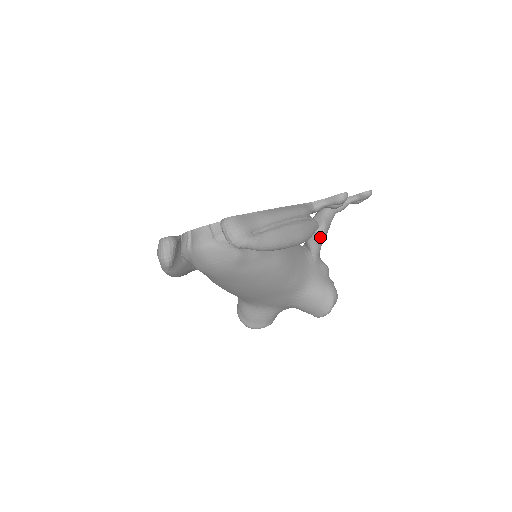
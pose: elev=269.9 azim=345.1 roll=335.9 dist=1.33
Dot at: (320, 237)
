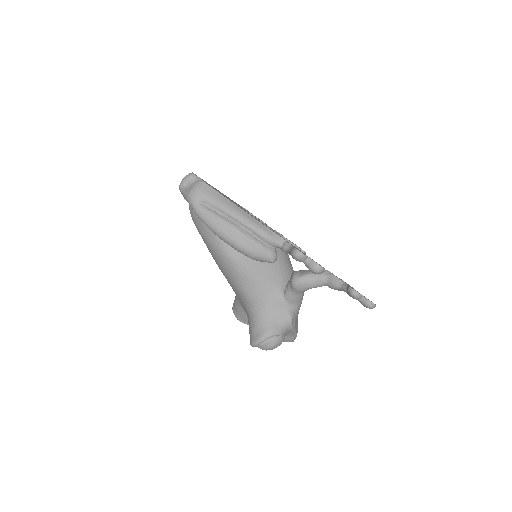
Dot at: (292, 284)
